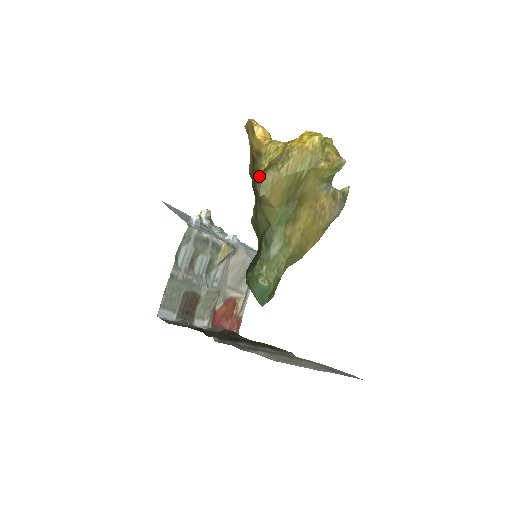
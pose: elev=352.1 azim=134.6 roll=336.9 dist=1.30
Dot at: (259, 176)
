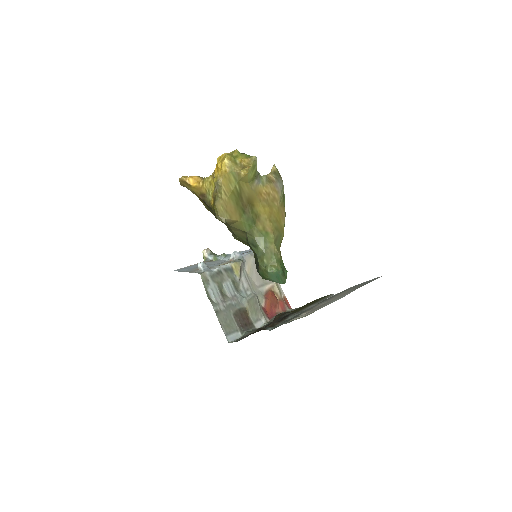
Dot at: (214, 210)
